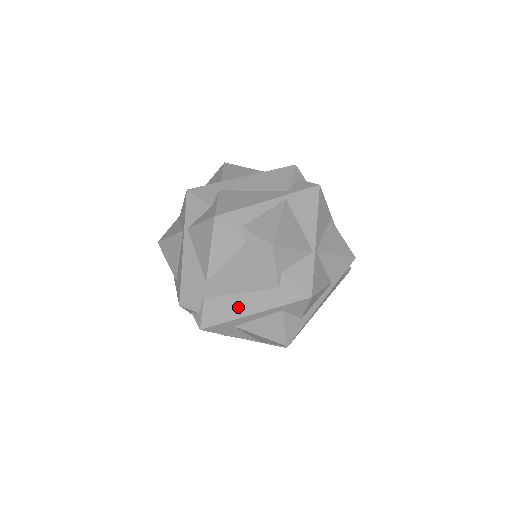
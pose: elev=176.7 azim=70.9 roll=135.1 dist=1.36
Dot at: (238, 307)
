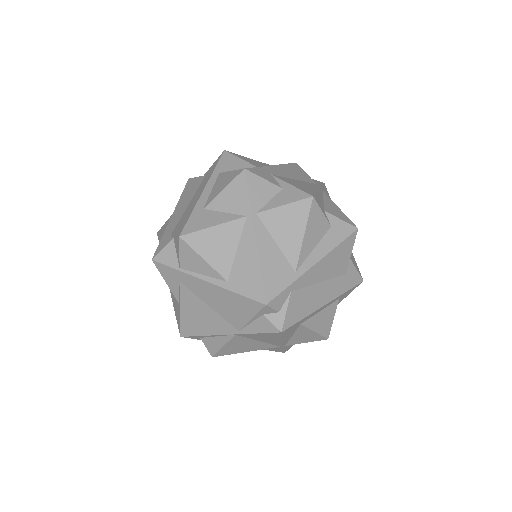
Dot at: (316, 298)
